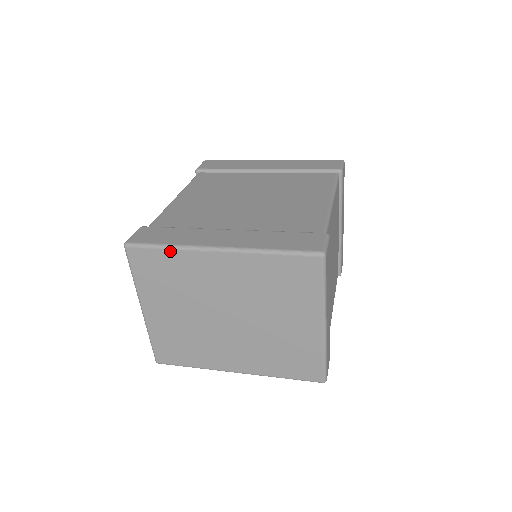
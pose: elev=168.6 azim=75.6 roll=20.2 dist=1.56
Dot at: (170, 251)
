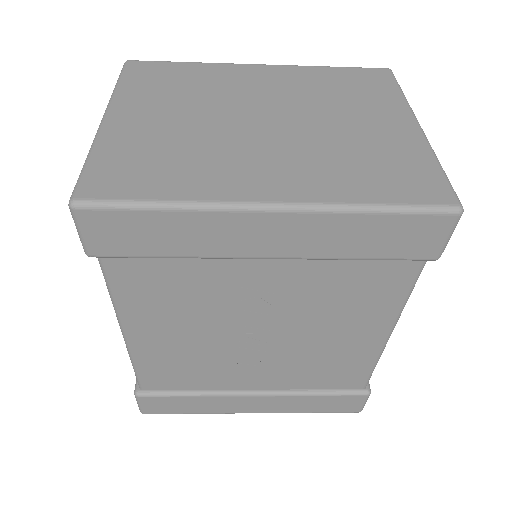
Dot at: (193, 64)
